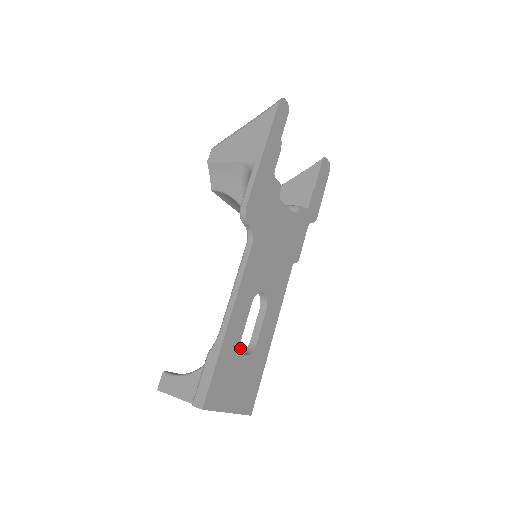
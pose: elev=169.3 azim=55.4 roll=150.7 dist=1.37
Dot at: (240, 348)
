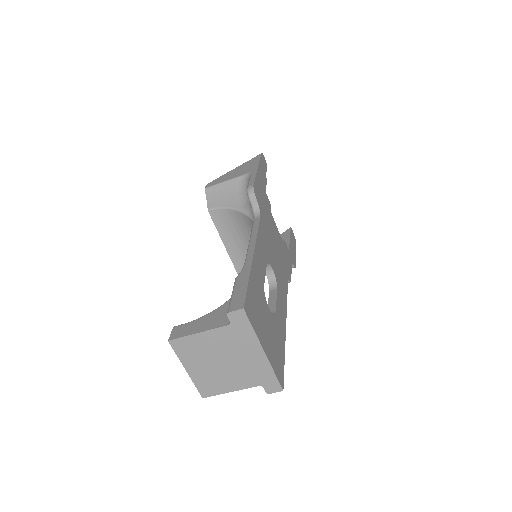
Dot at: (264, 294)
